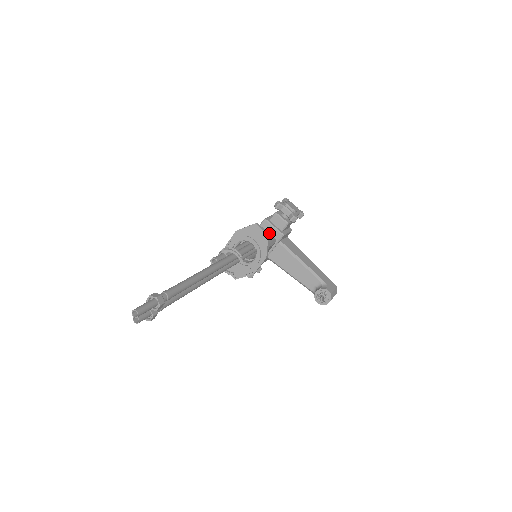
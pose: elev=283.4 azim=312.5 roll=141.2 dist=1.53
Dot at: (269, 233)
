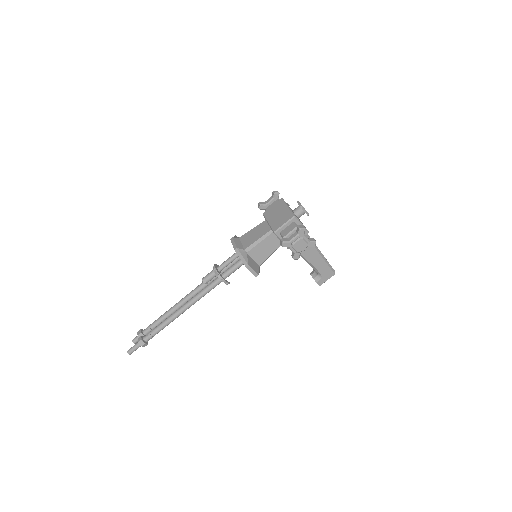
Dot at: occluded
